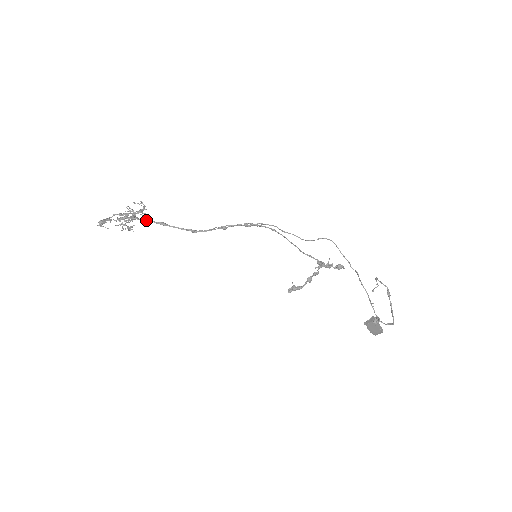
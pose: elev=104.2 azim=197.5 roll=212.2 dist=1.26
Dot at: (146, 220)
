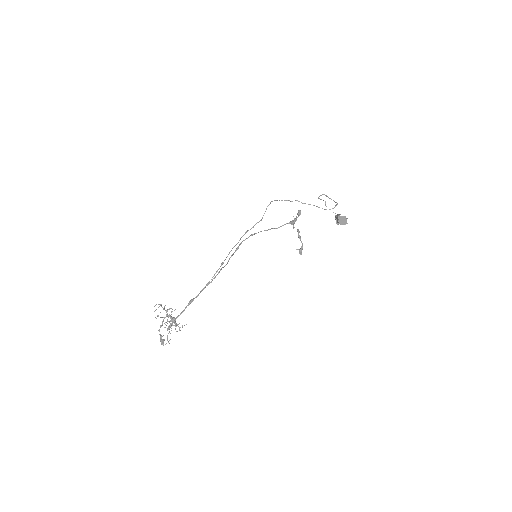
Dot at: (183, 311)
